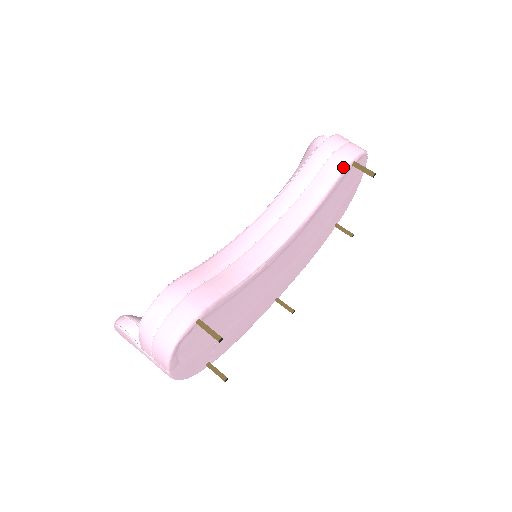
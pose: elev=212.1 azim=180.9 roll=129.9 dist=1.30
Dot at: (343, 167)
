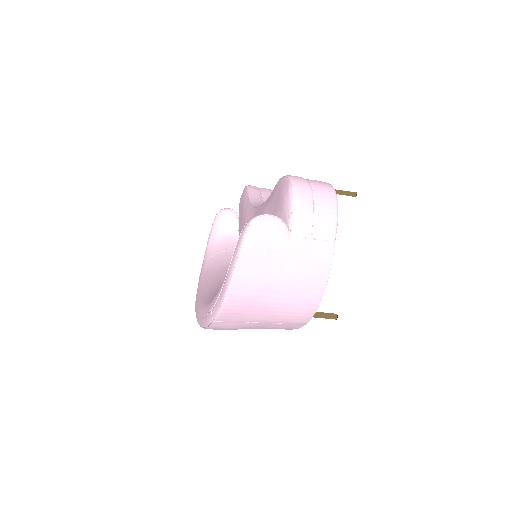
Dot at: occluded
